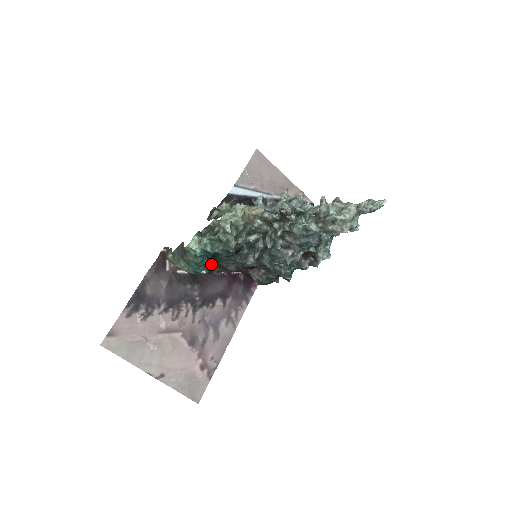
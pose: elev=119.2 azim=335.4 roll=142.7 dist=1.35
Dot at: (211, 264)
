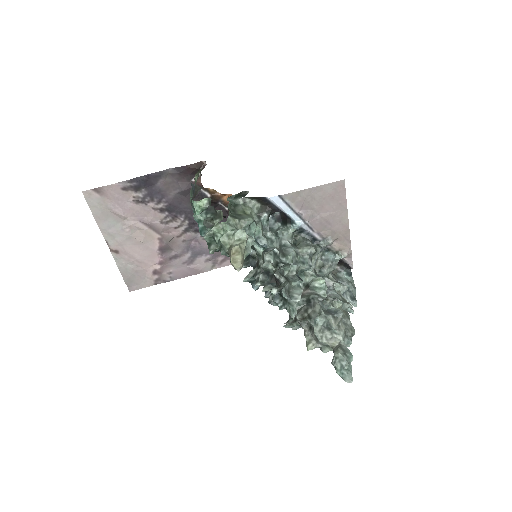
Dot at: occluded
